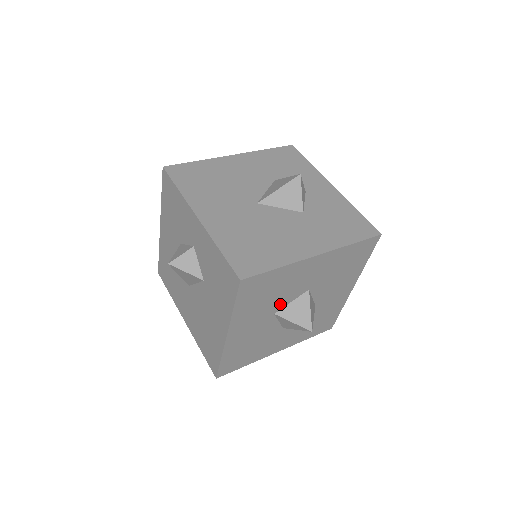
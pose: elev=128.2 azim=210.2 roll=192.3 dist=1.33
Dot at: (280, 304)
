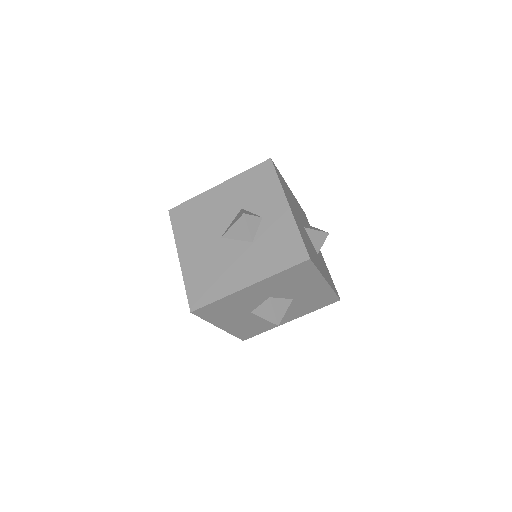
Dot at: (280, 294)
